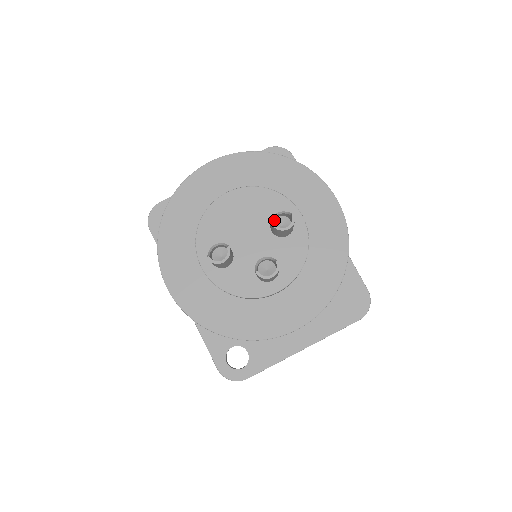
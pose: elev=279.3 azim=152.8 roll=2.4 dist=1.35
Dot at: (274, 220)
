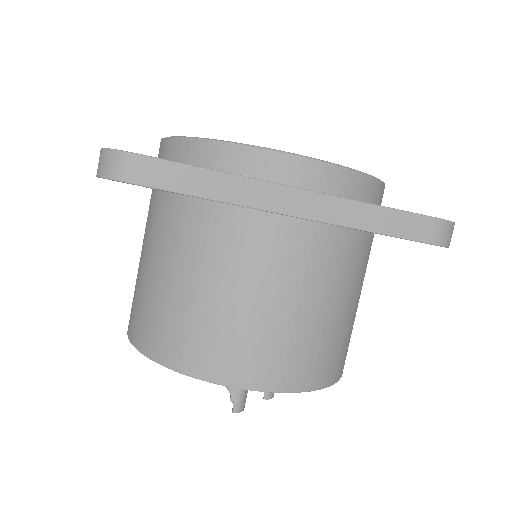
Dot at: occluded
